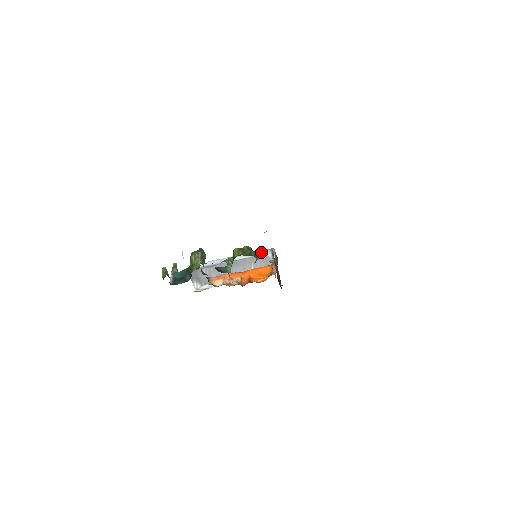
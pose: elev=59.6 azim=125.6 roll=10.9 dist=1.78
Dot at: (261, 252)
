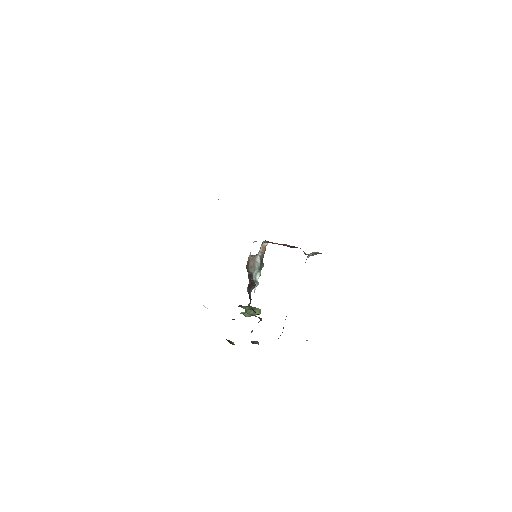
Dot at: (262, 252)
